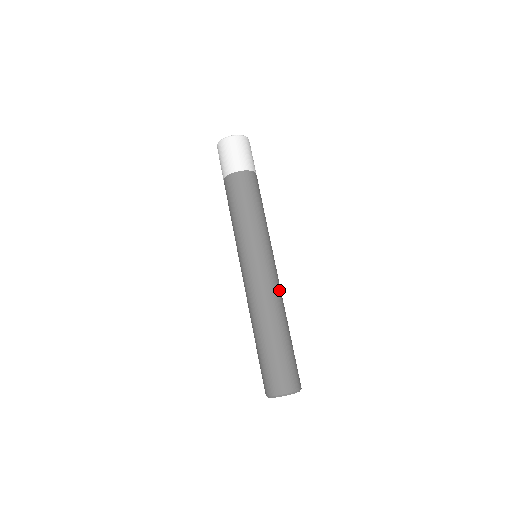
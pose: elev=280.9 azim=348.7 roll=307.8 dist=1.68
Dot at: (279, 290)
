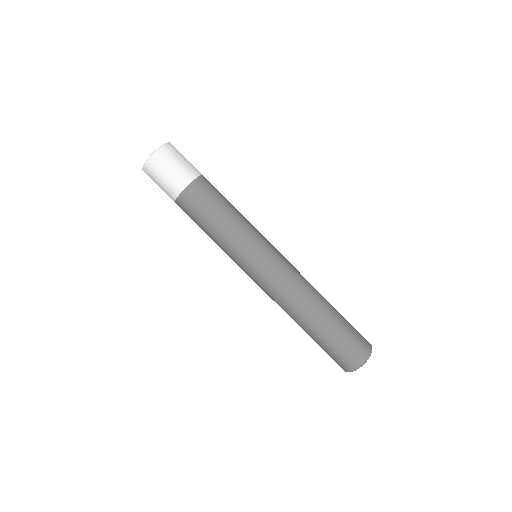
Dot at: (299, 276)
